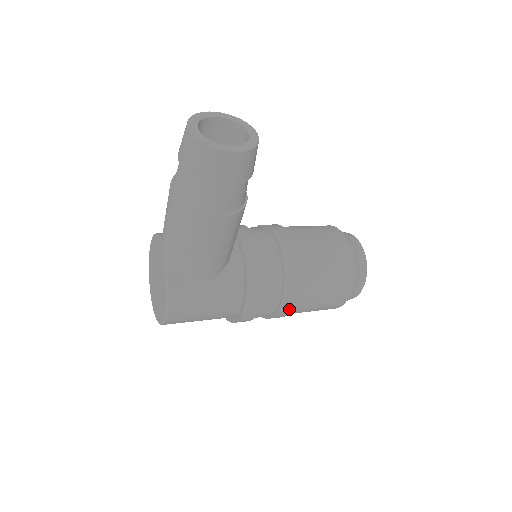
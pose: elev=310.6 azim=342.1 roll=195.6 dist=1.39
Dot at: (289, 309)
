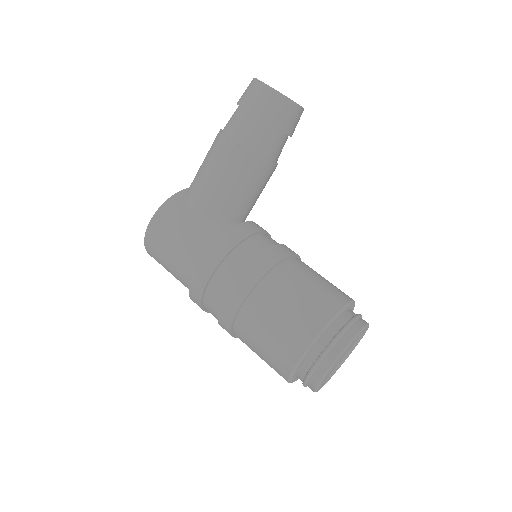
Dot at: (237, 303)
